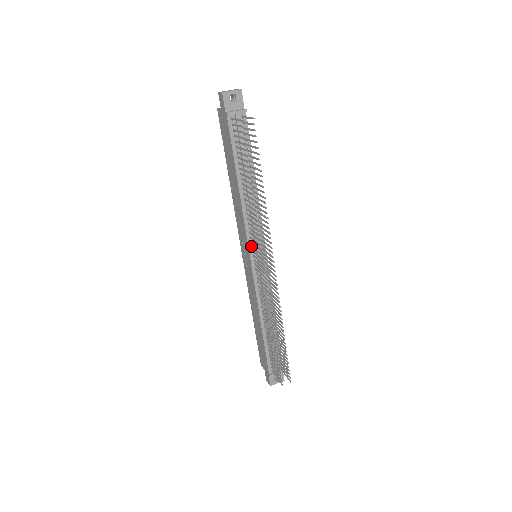
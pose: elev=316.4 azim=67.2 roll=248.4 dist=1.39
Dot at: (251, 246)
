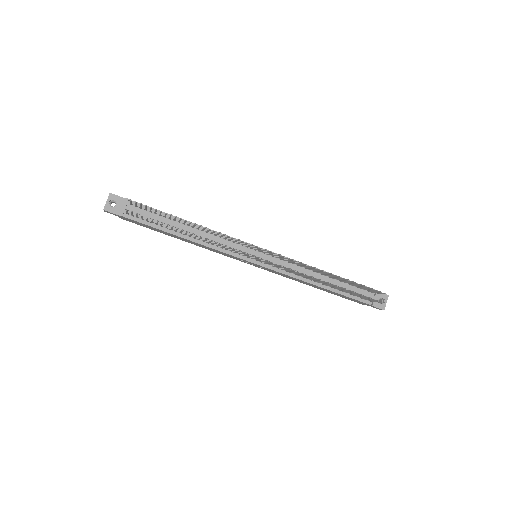
Dot at: (242, 256)
